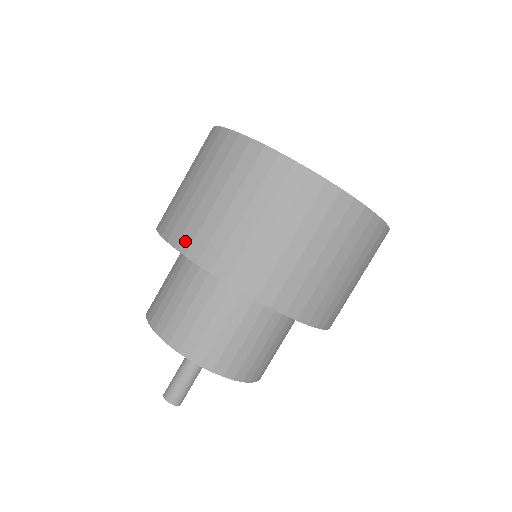
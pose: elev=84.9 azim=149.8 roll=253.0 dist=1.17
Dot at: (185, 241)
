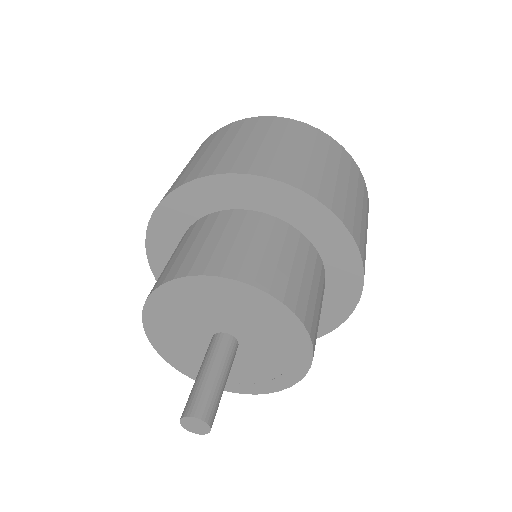
Dot at: (207, 170)
